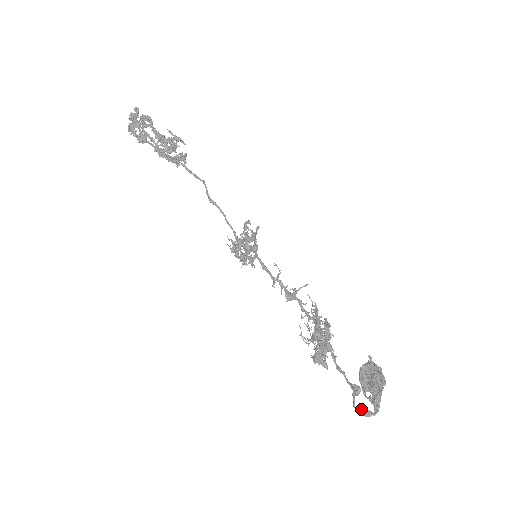
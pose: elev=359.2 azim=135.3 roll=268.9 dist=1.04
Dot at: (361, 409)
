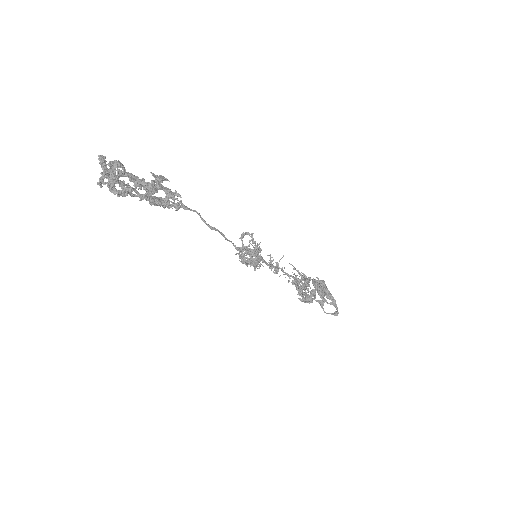
Dot at: (334, 314)
